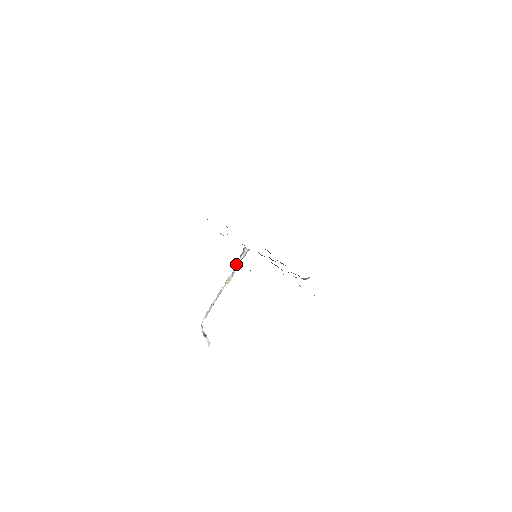
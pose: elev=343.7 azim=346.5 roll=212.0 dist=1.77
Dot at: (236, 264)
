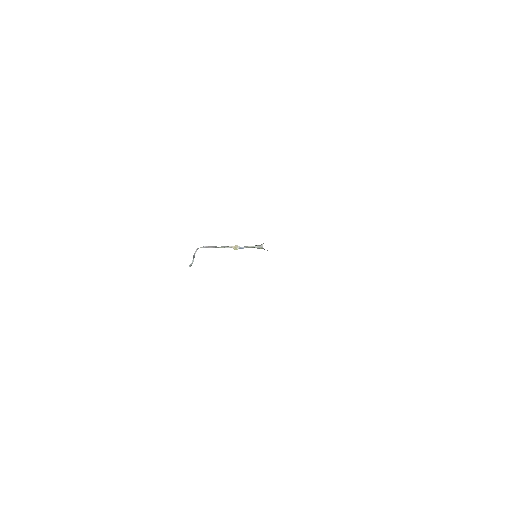
Dot at: occluded
